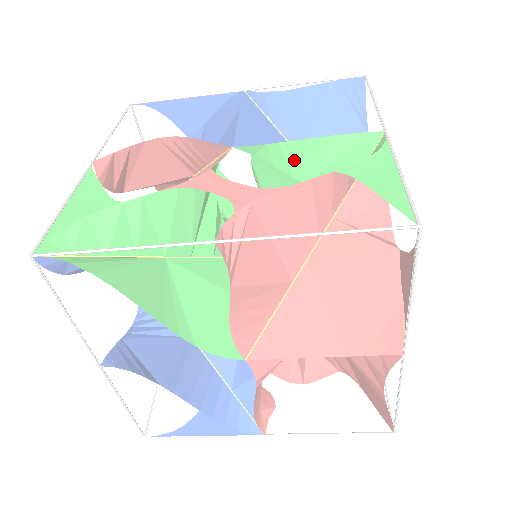
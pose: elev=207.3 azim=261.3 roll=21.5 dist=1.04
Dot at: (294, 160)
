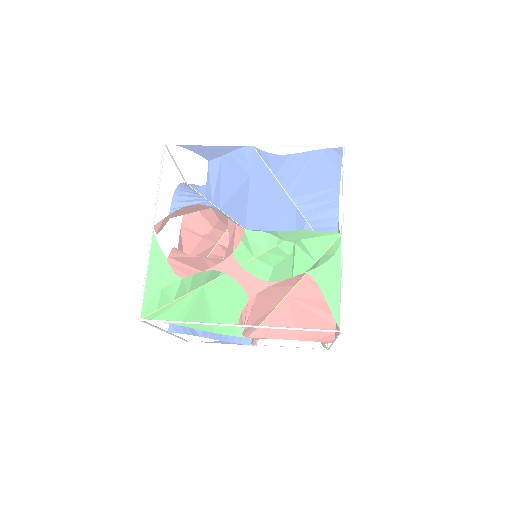
Dot at: (284, 235)
